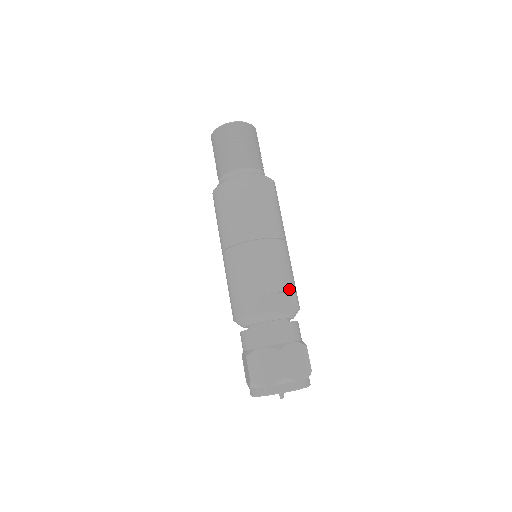
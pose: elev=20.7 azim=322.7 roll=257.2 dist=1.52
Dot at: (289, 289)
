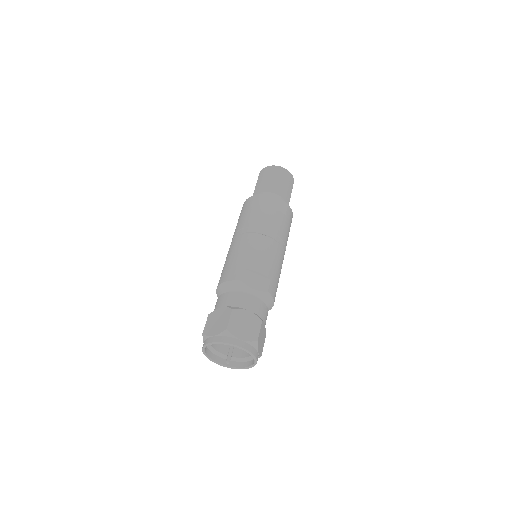
Dot at: (264, 273)
